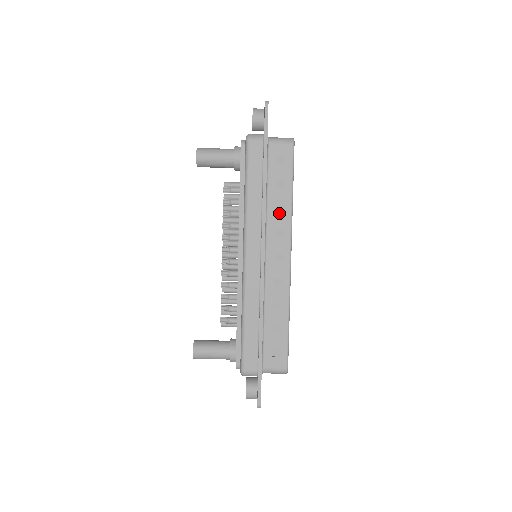
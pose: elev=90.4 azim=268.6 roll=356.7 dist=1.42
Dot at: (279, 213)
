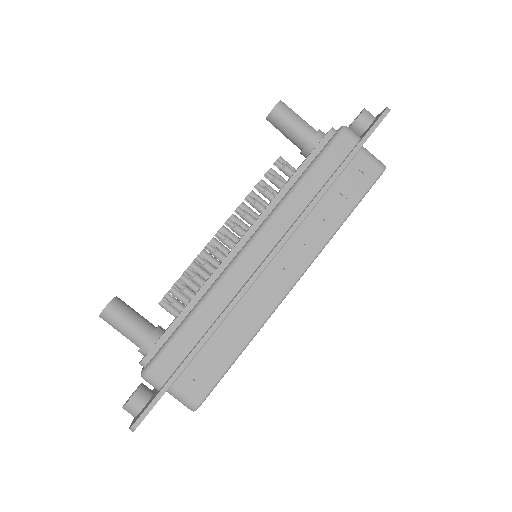
Dot at: (318, 228)
